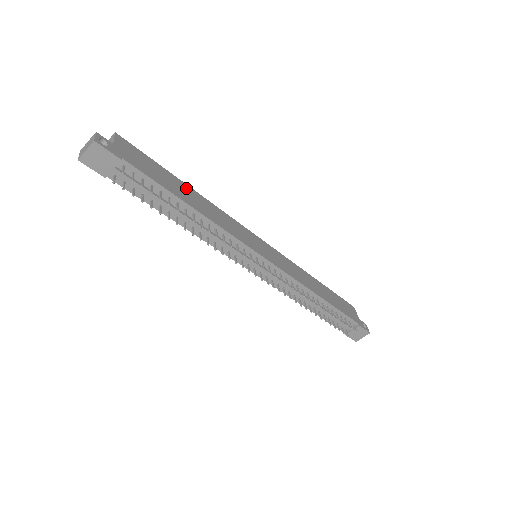
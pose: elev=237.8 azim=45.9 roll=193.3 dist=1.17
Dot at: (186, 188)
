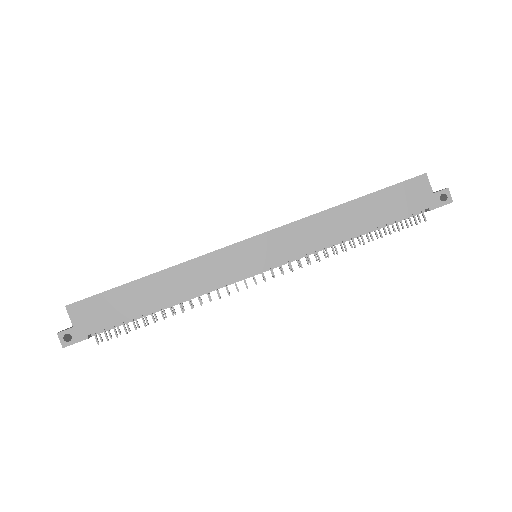
Dot at: (147, 284)
